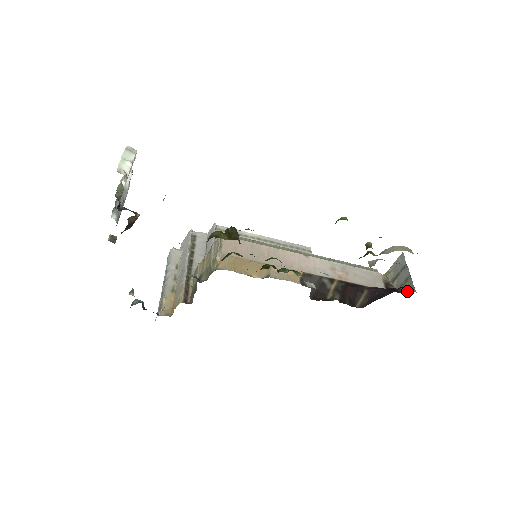
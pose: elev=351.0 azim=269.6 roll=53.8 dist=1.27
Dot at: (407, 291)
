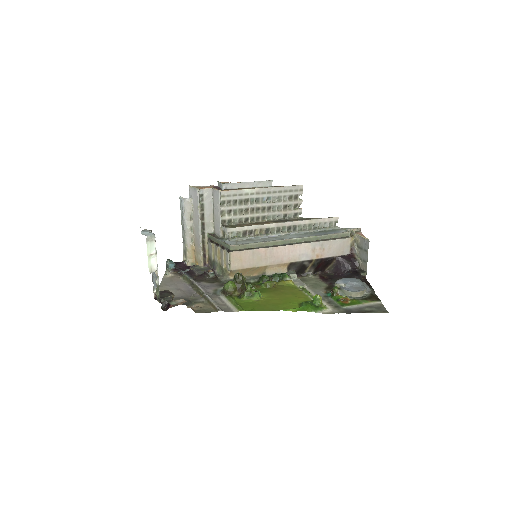
Dot at: (362, 268)
